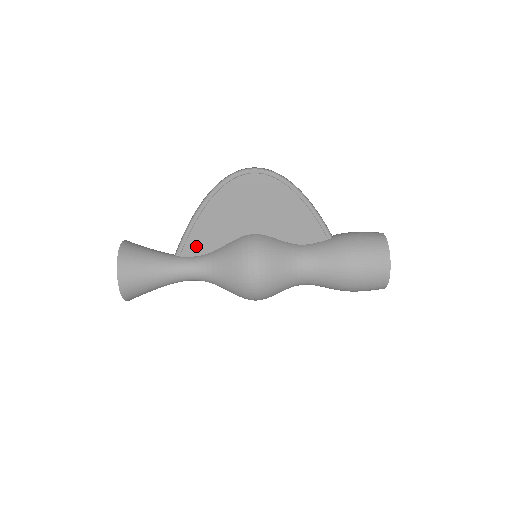
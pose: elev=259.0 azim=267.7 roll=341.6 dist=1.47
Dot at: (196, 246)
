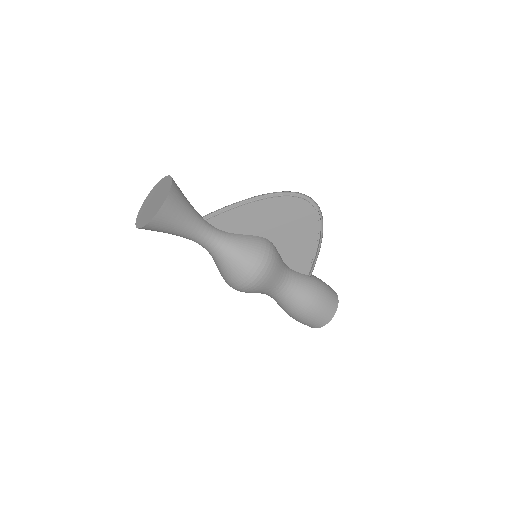
Dot at: (224, 221)
